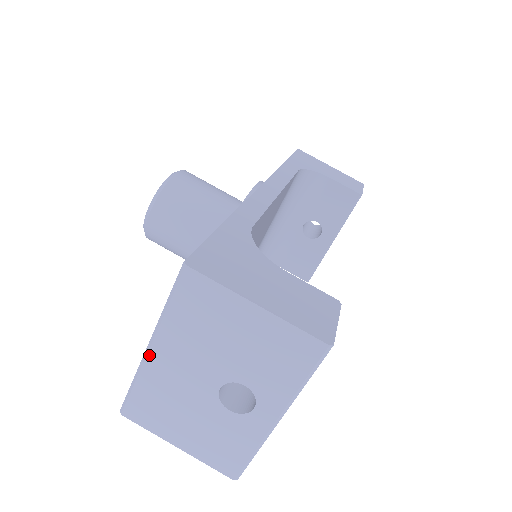
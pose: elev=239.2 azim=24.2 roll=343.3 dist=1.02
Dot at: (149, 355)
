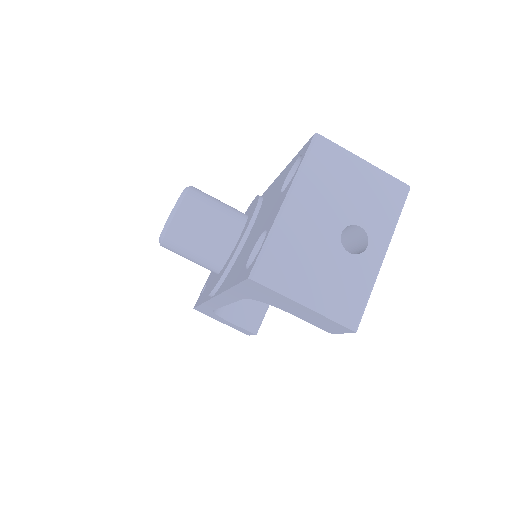
Dot at: (285, 209)
